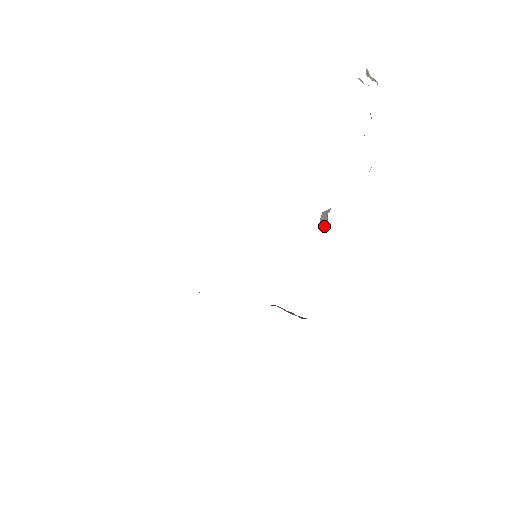
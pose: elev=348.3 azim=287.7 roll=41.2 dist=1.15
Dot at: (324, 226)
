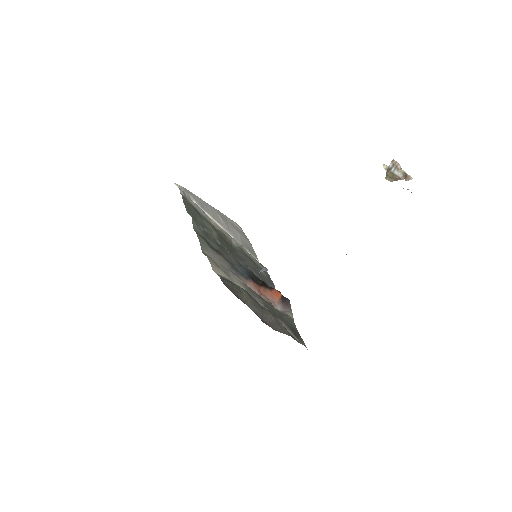
Dot at: occluded
